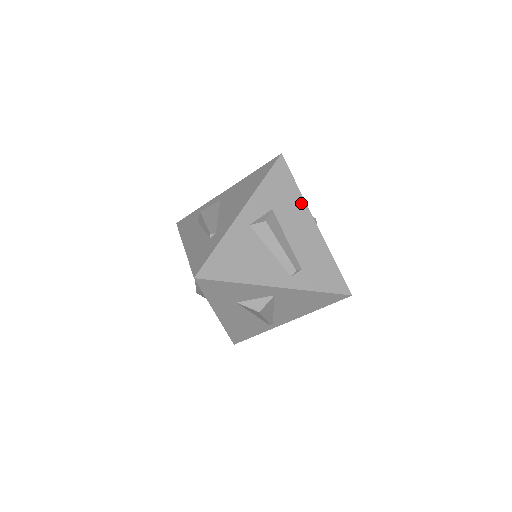
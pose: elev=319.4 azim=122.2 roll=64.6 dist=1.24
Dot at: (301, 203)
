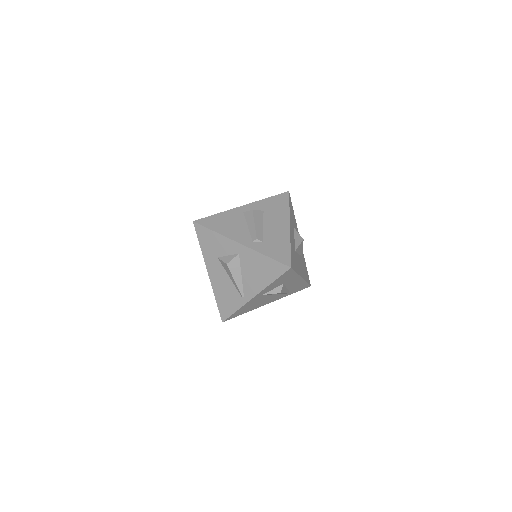
Dot at: (286, 214)
